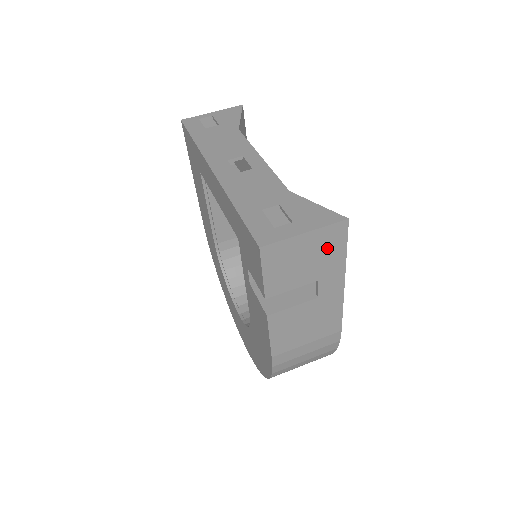
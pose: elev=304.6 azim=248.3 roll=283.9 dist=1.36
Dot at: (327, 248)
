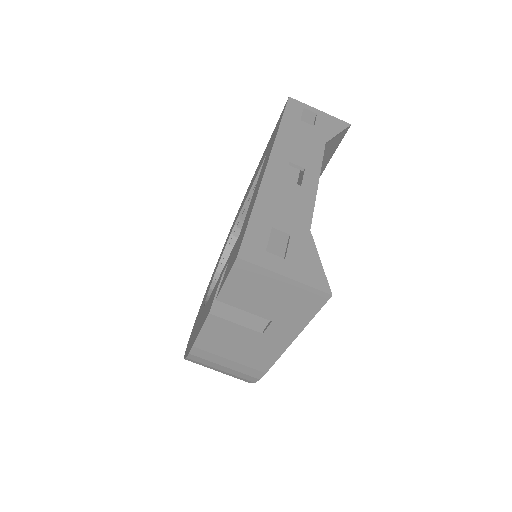
Dot at: (297, 303)
